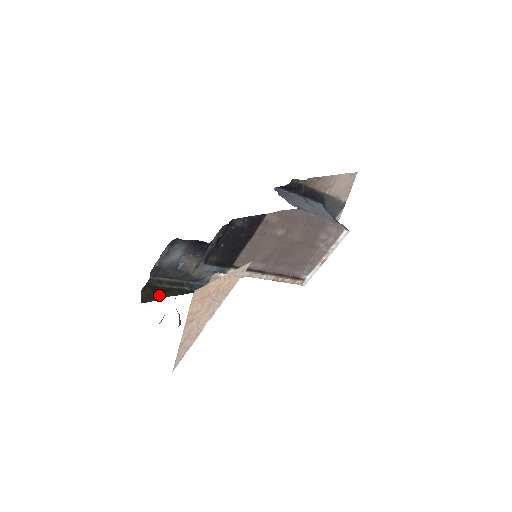
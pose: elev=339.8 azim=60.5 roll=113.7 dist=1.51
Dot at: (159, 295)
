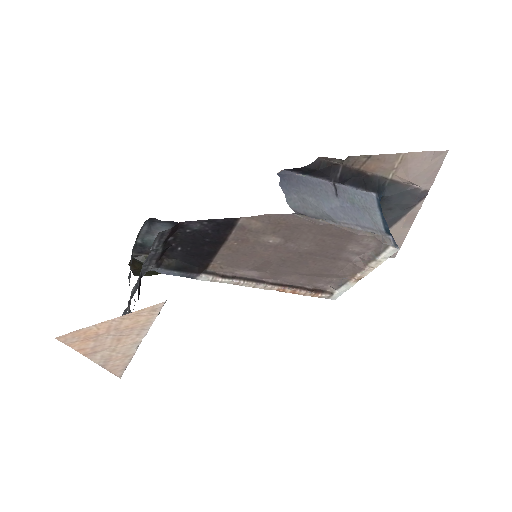
Dot at: (154, 271)
